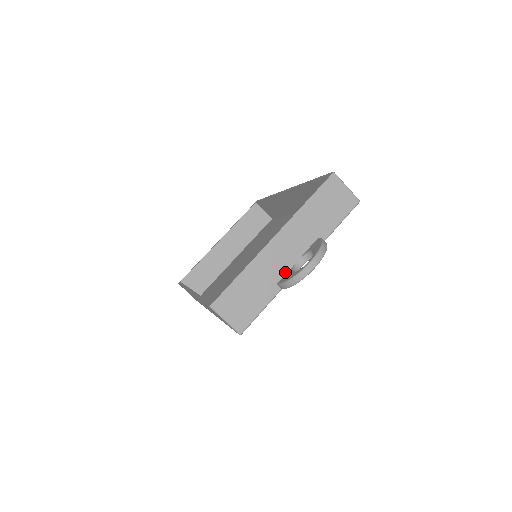
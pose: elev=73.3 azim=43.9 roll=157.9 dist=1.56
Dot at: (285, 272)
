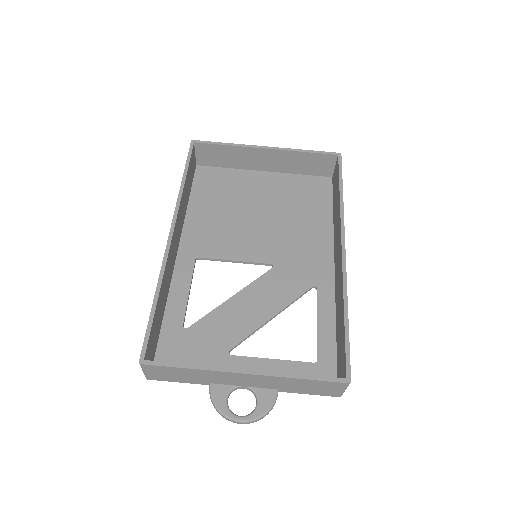
Dot at: (225, 384)
